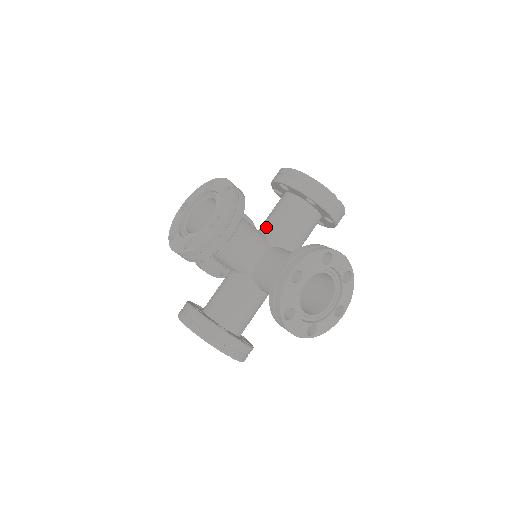
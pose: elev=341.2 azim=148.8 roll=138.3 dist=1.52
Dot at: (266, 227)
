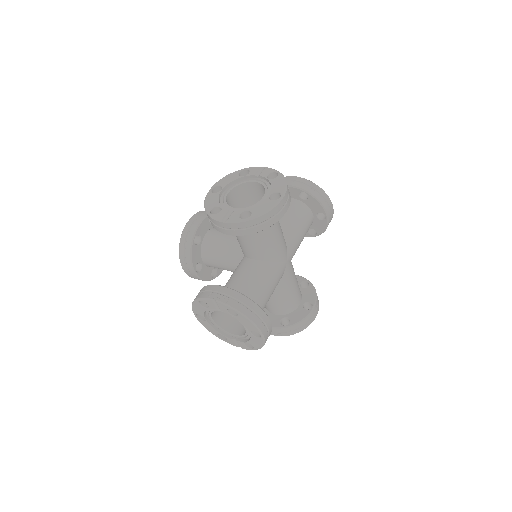
Dot at: occluded
